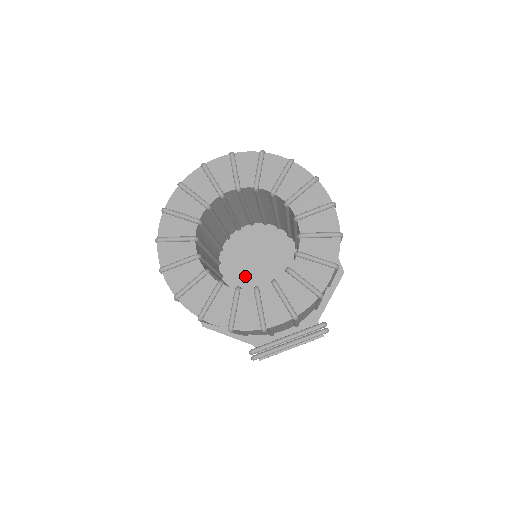
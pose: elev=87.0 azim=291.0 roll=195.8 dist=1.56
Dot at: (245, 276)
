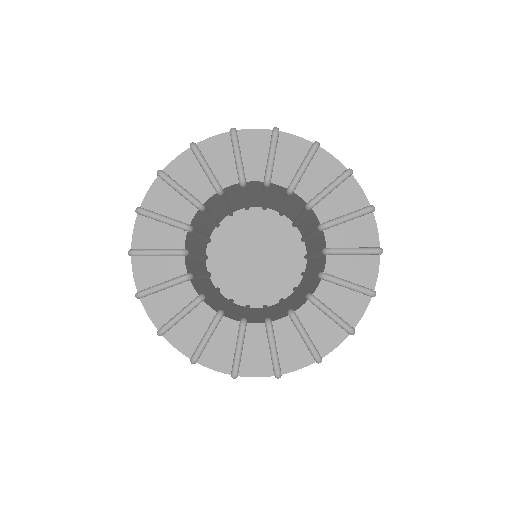
Dot at: (234, 267)
